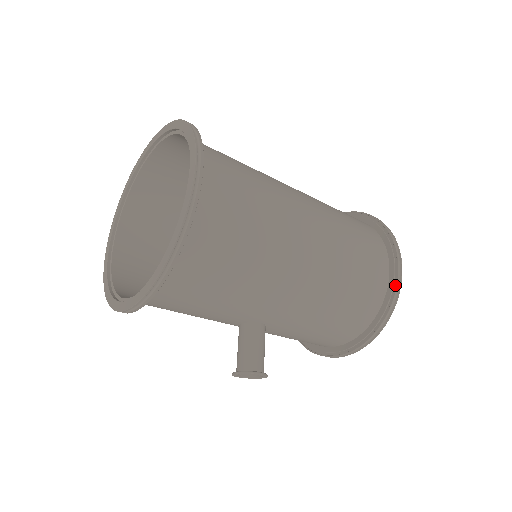
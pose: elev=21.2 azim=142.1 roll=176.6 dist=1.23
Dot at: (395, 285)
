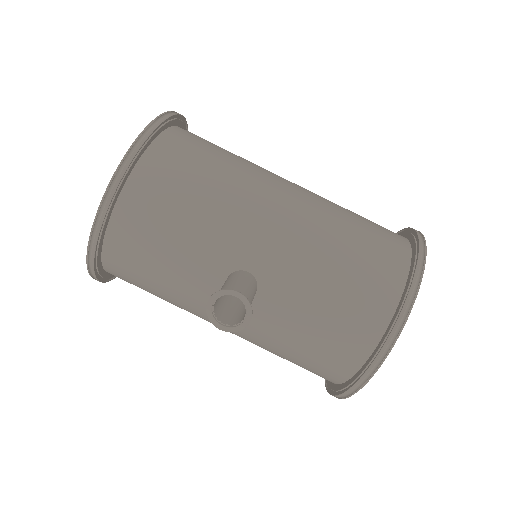
Dot at: (418, 246)
